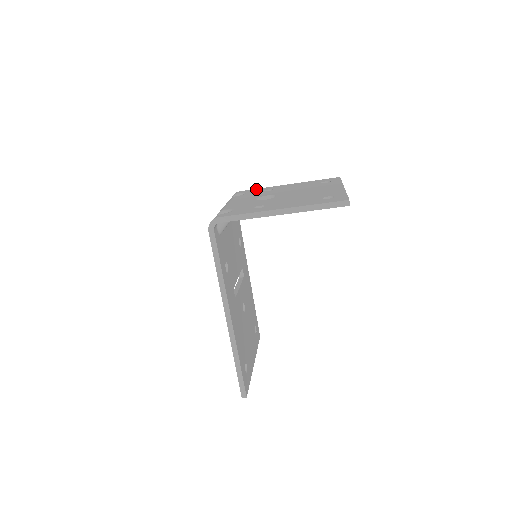
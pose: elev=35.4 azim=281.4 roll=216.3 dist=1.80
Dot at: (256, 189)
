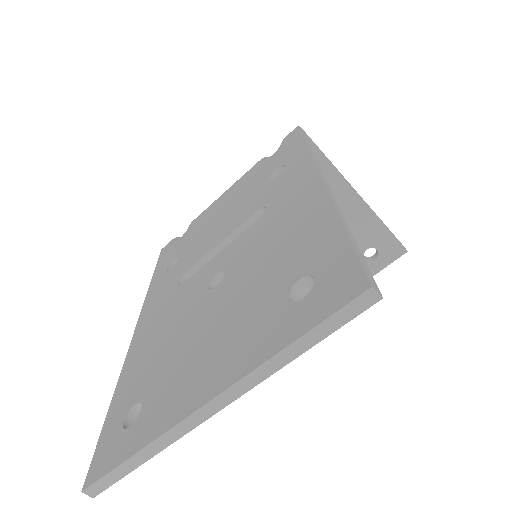
Dot at: occluded
